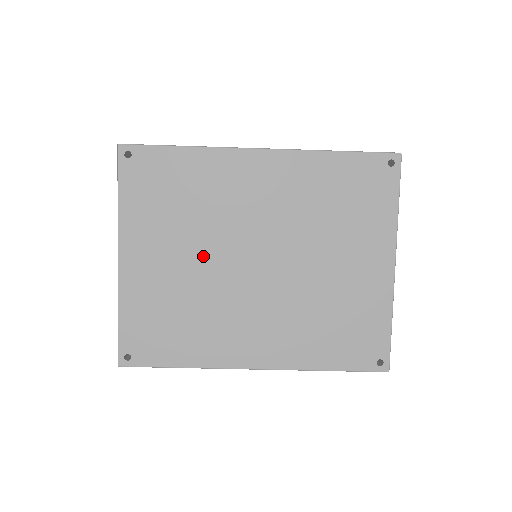
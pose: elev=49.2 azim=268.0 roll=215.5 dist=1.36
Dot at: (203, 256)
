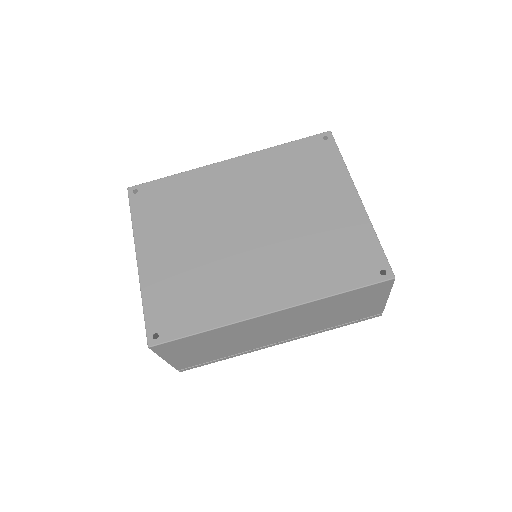
Dot at: (204, 238)
